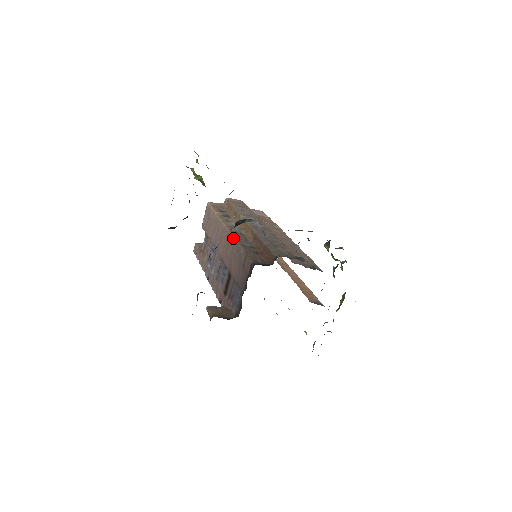
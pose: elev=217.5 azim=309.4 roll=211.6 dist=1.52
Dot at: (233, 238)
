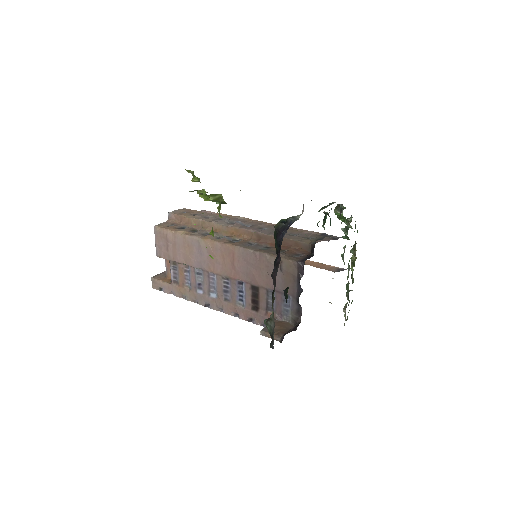
Dot at: (240, 248)
